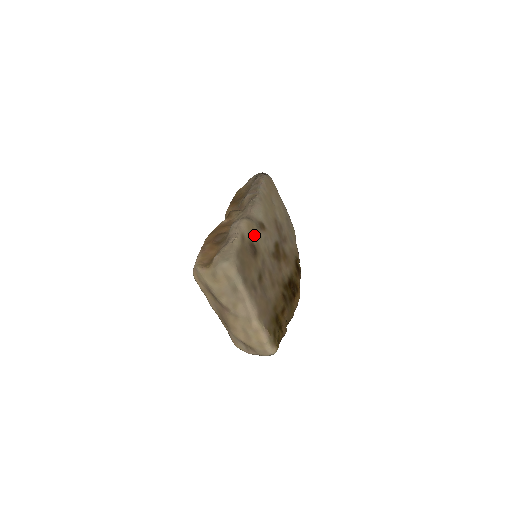
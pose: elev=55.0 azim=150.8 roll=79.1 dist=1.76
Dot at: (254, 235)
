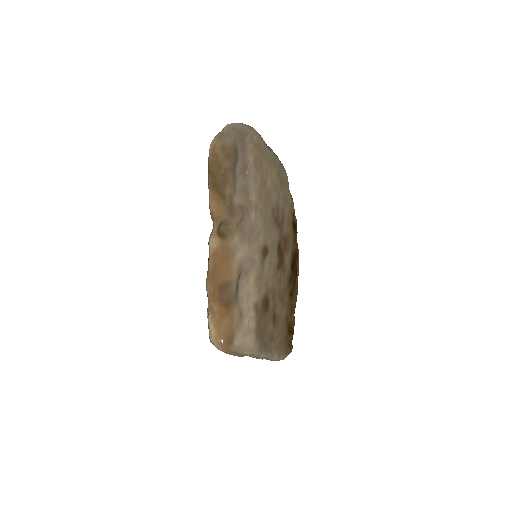
Dot at: (262, 282)
